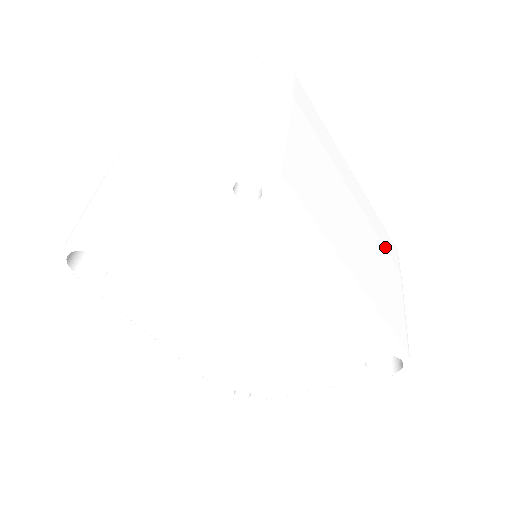
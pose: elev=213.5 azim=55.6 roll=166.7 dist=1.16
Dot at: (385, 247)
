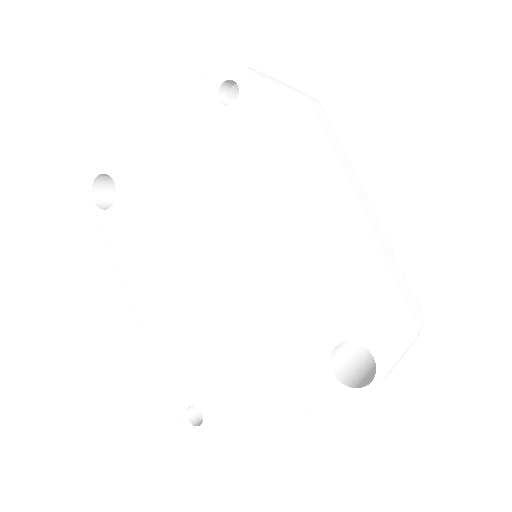
Dot at: (395, 278)
